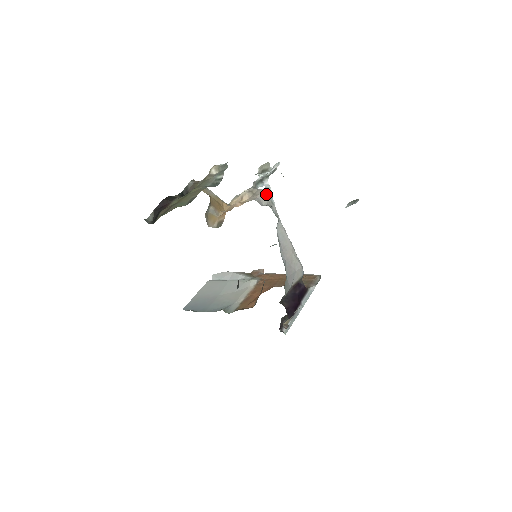
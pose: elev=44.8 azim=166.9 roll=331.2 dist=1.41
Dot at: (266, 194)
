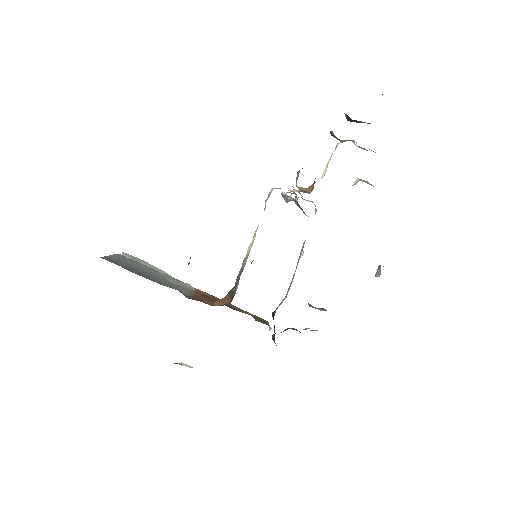
Dot at: occluded
